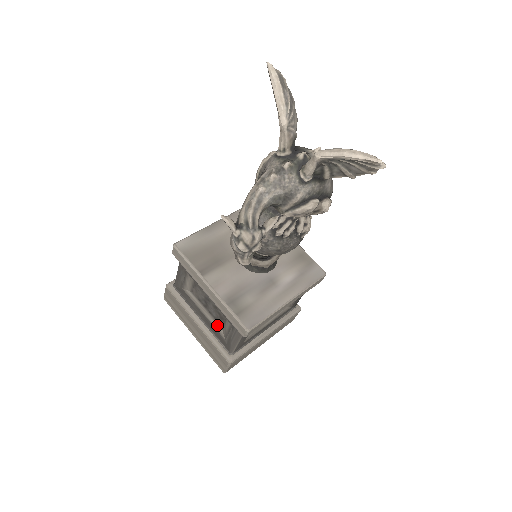
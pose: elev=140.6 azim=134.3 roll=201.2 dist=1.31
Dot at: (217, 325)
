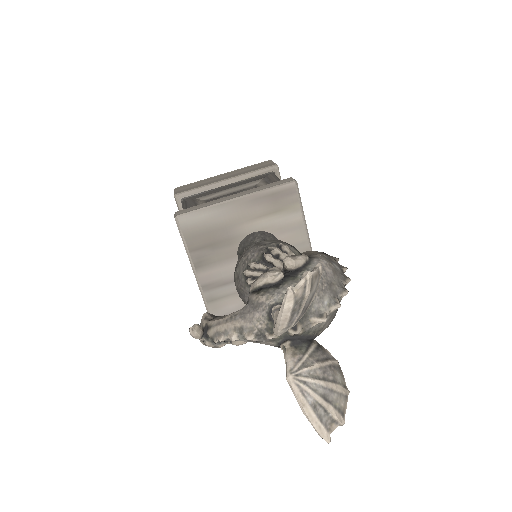
Dot at: occluded
